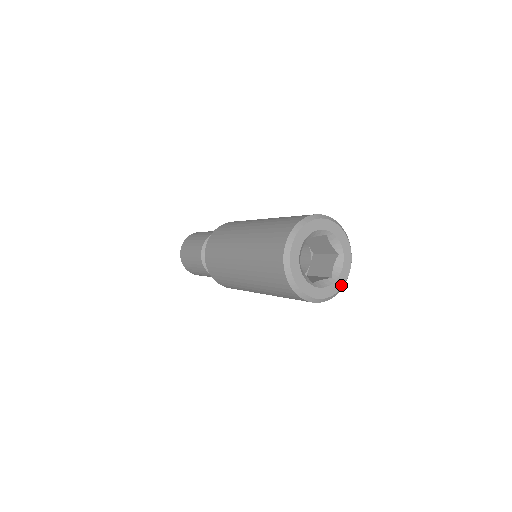
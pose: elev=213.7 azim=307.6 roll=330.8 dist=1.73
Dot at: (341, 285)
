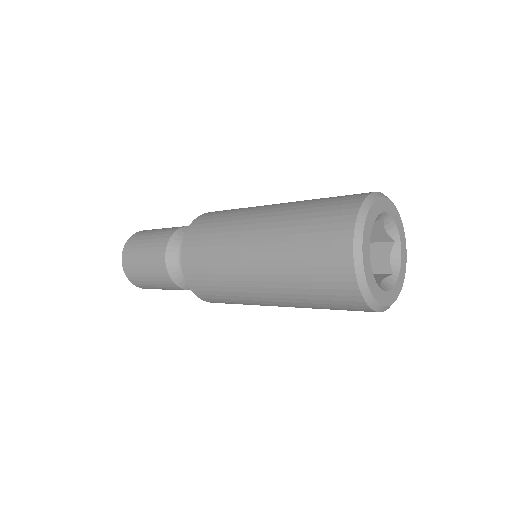
Dot at: (402, 281)
